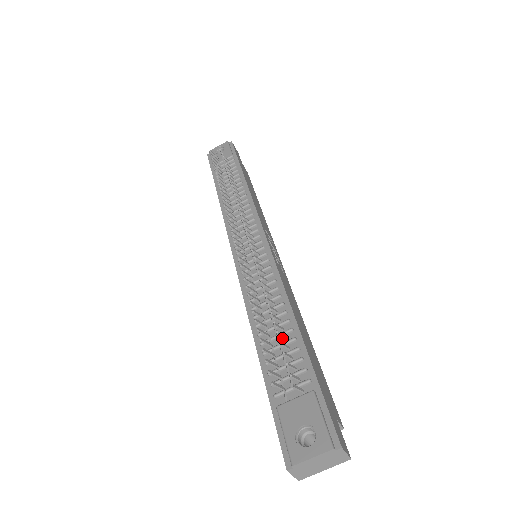
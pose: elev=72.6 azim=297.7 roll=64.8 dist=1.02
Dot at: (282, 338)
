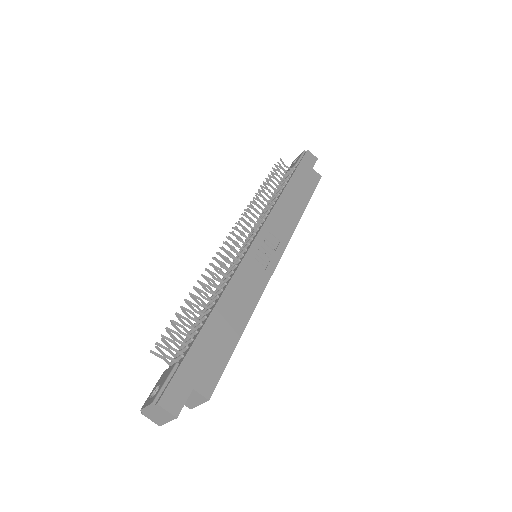
Dot at: occluded
